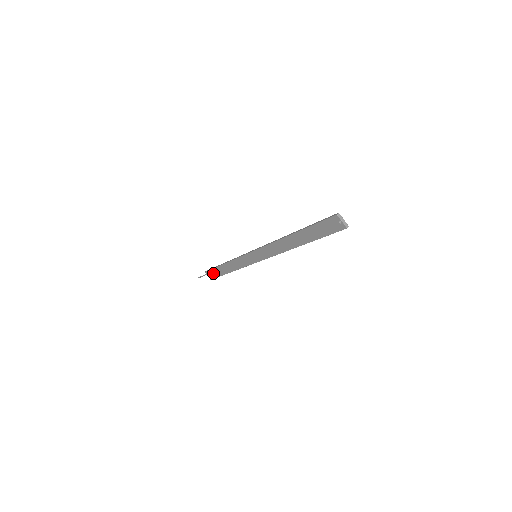
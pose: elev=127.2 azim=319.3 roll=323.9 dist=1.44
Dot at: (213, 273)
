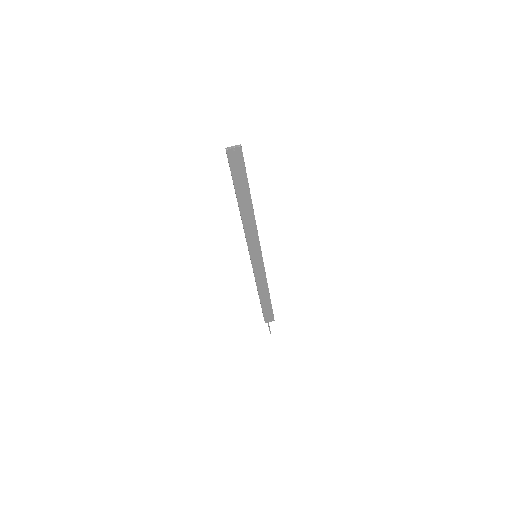
Dot at: (267, 314)
